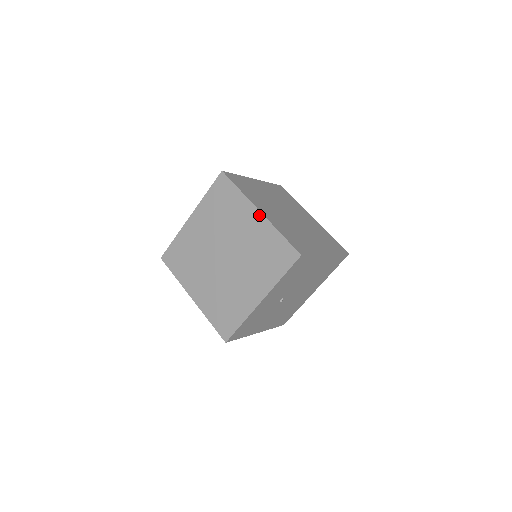
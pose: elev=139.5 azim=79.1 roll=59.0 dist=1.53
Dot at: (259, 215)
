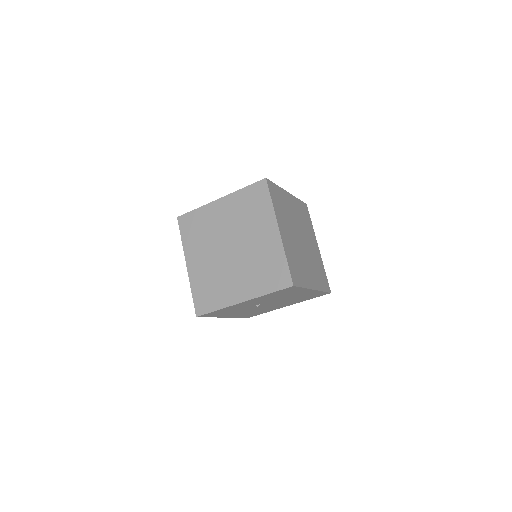
Dot at: (277, 233)
